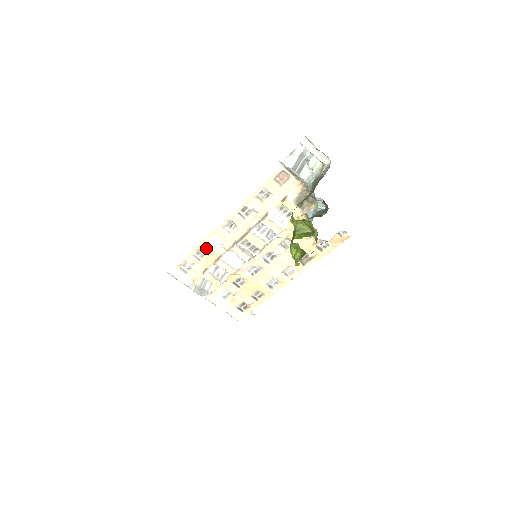
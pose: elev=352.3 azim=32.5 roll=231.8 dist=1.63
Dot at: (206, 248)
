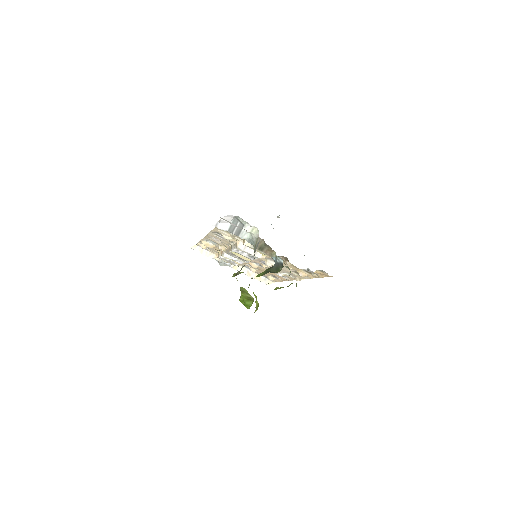
Dot at: (208, 244)
